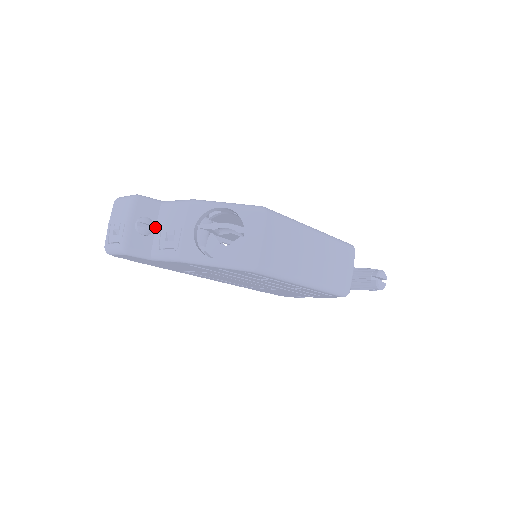
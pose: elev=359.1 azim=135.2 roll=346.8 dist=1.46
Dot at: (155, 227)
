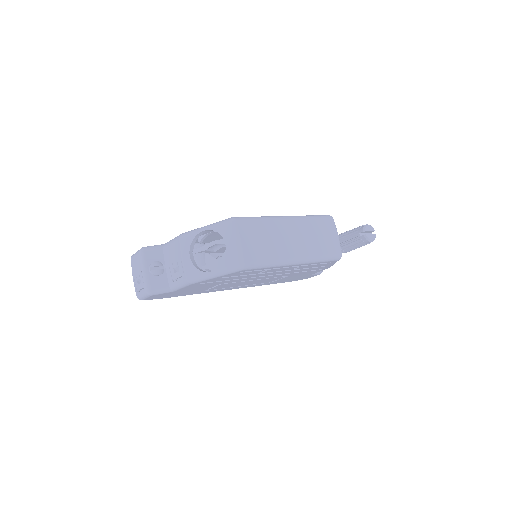
Dot at: (165, 266)
